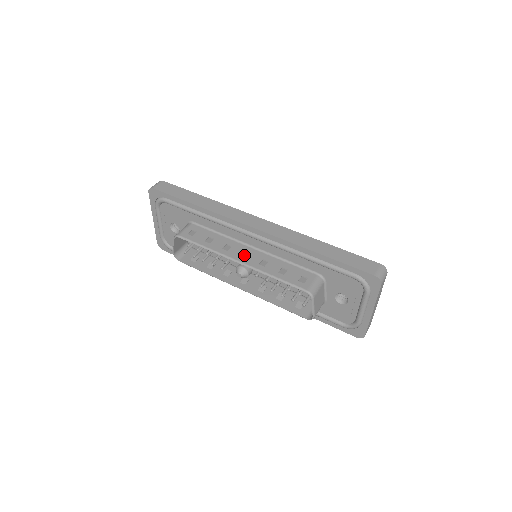
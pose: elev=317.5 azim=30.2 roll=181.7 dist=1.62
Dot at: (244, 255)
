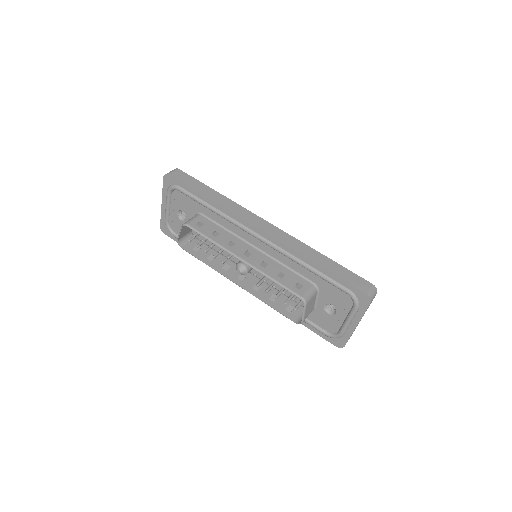
Dot at: (247, 254)
